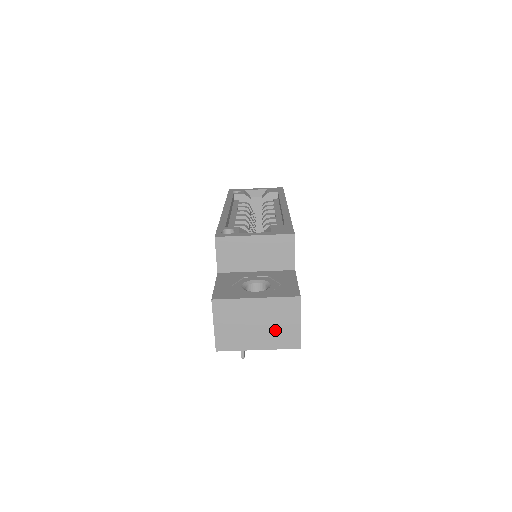
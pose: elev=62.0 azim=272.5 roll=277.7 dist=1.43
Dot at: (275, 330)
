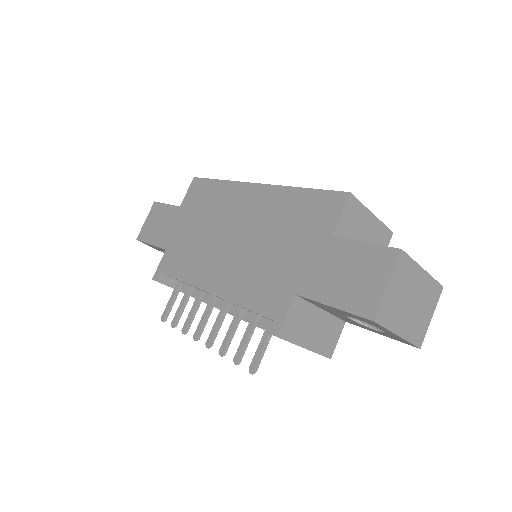
Dot at: (417, 317)
